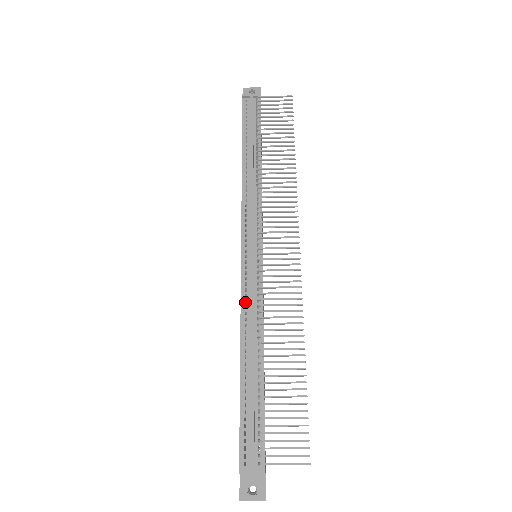
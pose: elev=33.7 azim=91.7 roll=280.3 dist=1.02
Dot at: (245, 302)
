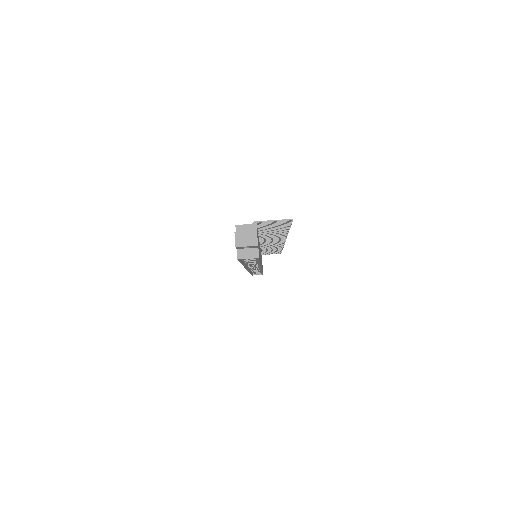
Dot at: occluded
